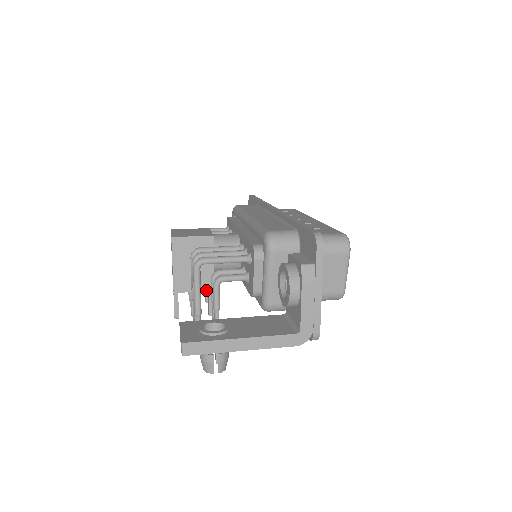
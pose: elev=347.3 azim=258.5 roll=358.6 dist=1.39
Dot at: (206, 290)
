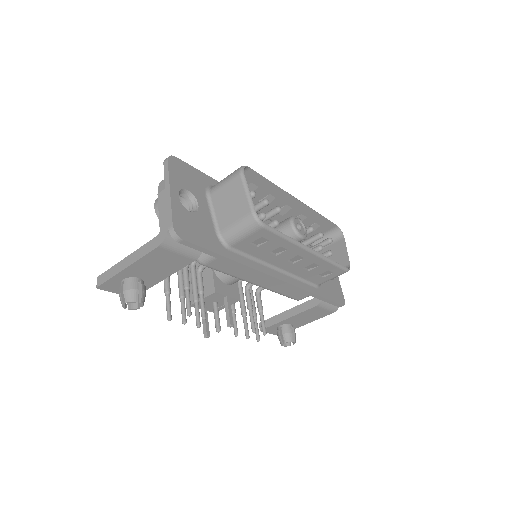
Dot at: (210, 294)
